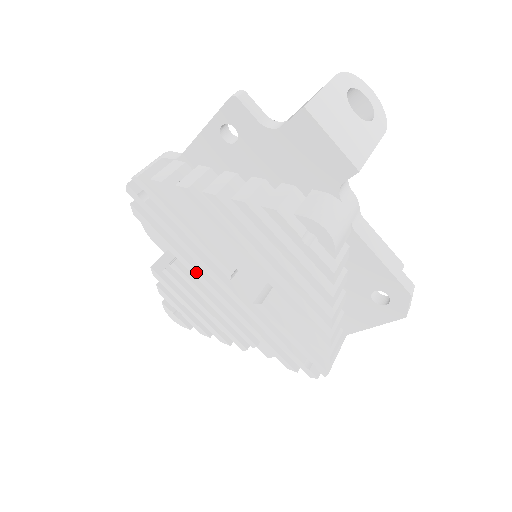
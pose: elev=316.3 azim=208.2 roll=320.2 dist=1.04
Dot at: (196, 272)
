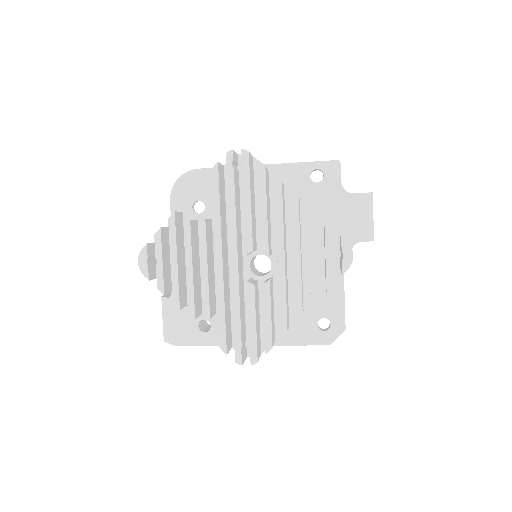
Dot at: (220, 236)
